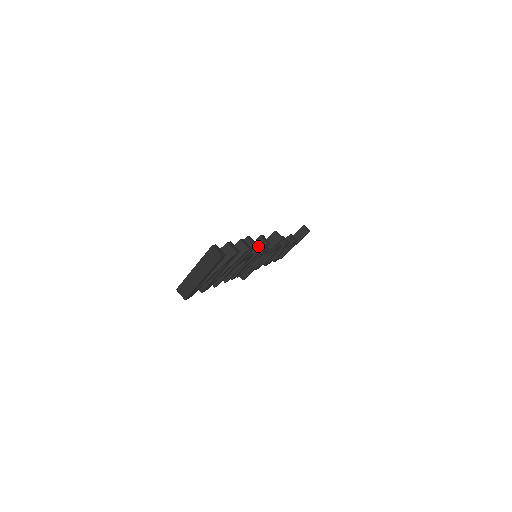
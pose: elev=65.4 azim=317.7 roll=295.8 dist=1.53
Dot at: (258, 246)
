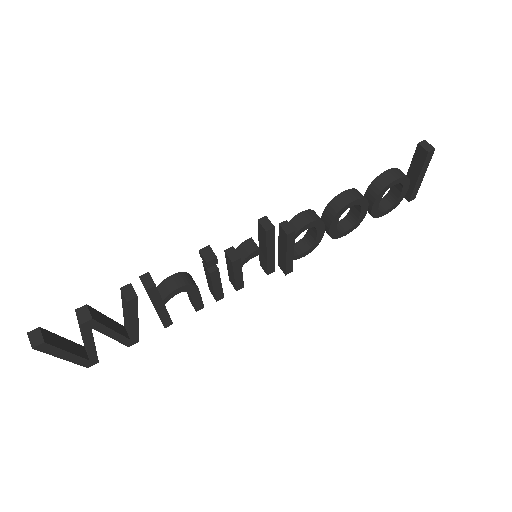
Dot at: (226, 254)
